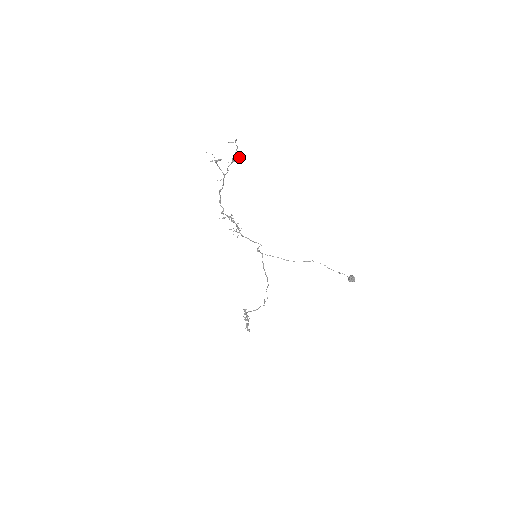
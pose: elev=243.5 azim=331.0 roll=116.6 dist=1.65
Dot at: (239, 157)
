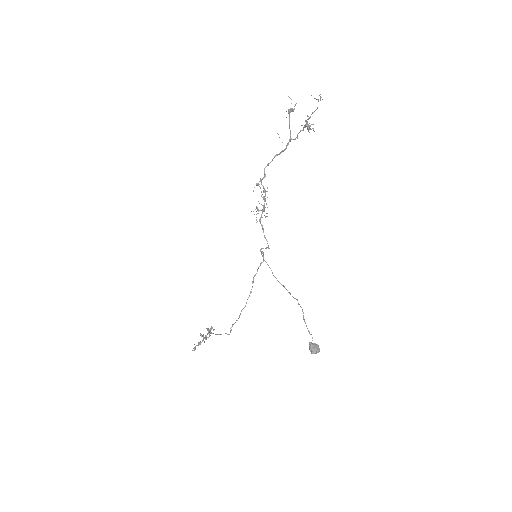
Dot at: occluded
